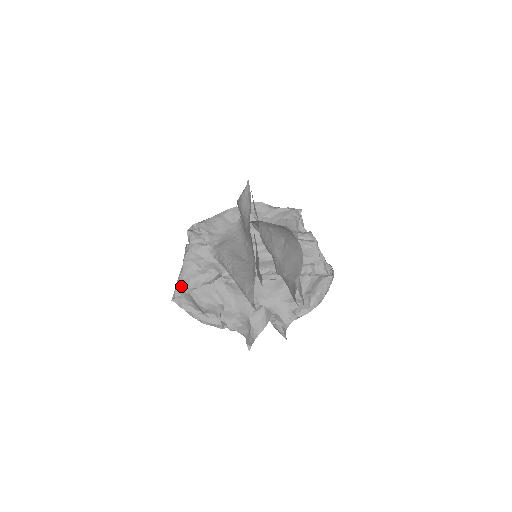
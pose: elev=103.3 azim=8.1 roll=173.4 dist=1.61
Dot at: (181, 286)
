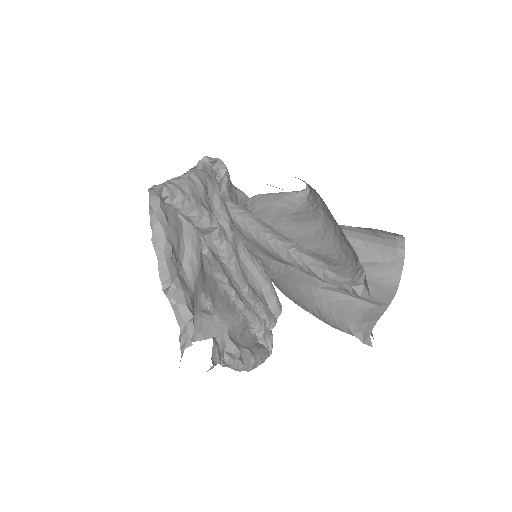
Dot at: (174, 189)
